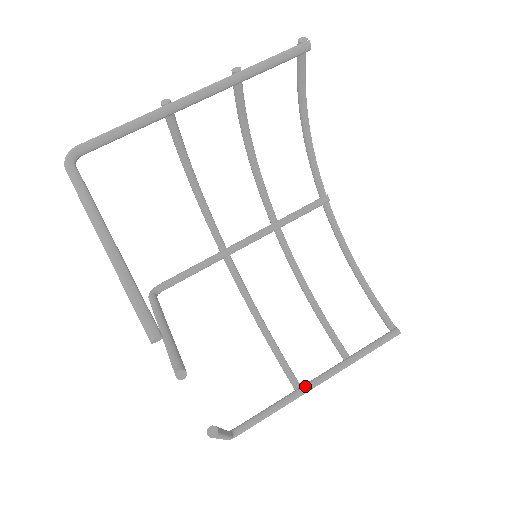
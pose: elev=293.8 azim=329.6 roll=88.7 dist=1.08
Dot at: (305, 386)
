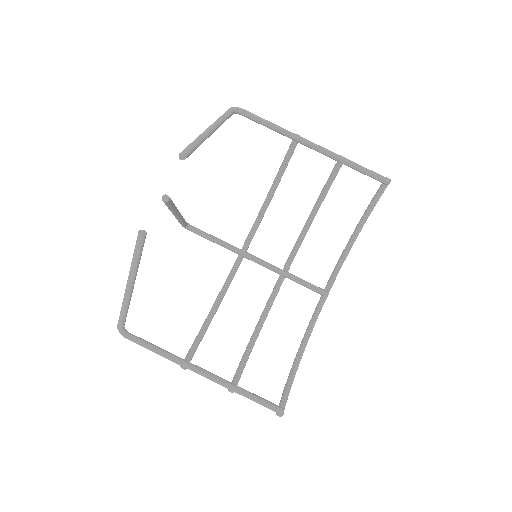
Dot at: (191, 363)
